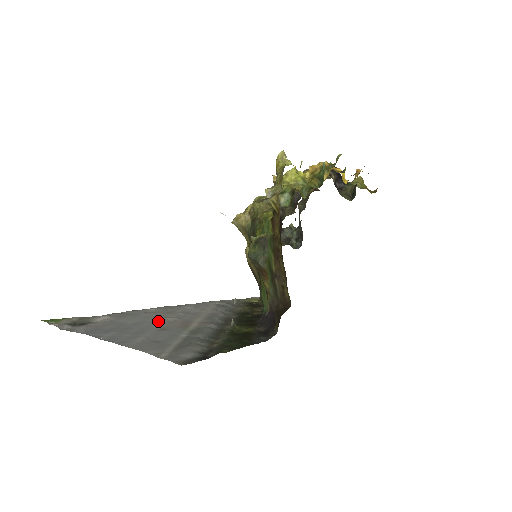
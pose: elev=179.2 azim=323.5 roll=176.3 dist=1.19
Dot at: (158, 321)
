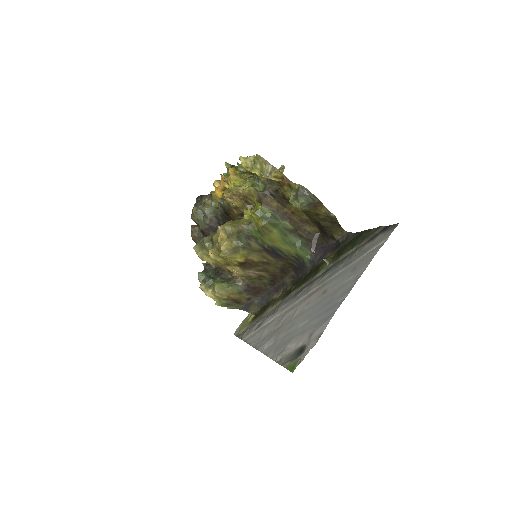
Dot at: (303, 312)
